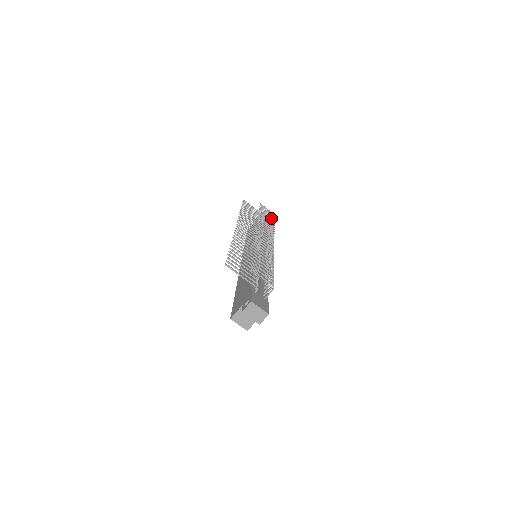
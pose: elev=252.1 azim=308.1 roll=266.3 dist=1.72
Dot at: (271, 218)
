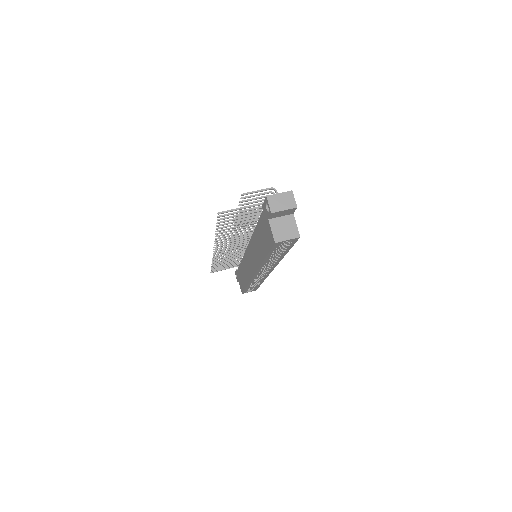
Dot at: occluded
